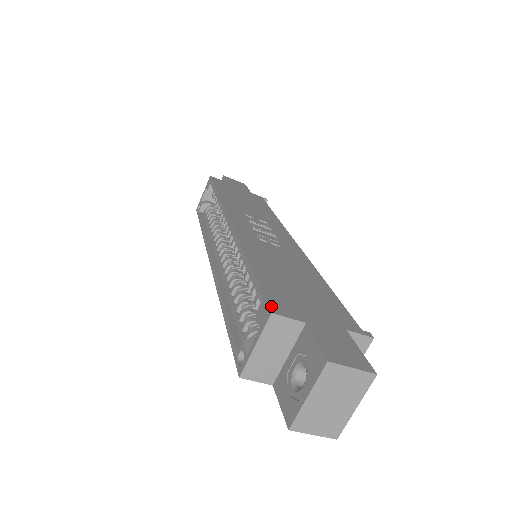
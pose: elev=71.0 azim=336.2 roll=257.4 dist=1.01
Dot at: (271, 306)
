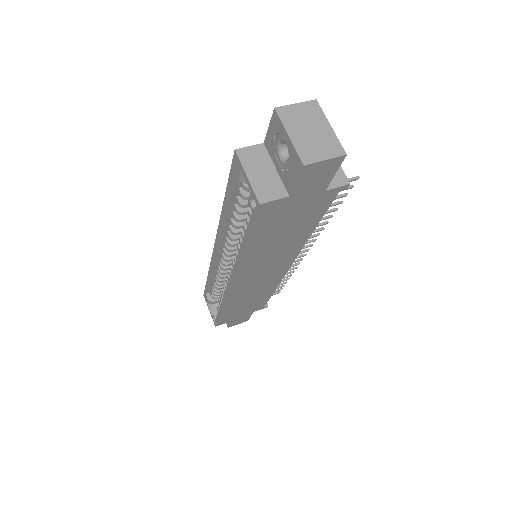
Dot at: (235, 156)
